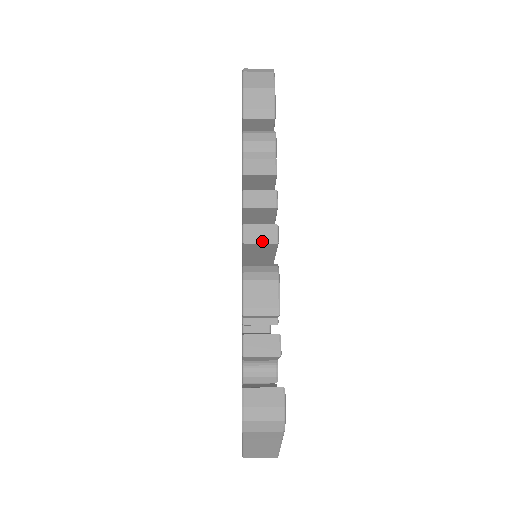
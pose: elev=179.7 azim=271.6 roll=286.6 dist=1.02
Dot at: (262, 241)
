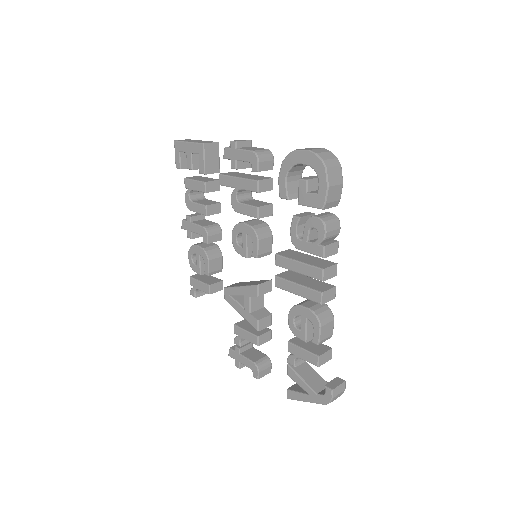
Dot at: (329, 300)
